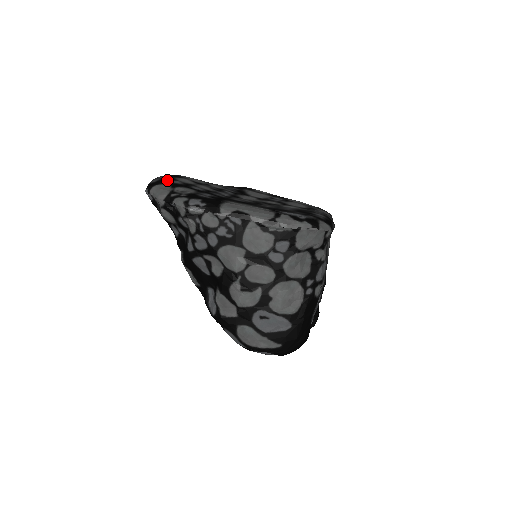
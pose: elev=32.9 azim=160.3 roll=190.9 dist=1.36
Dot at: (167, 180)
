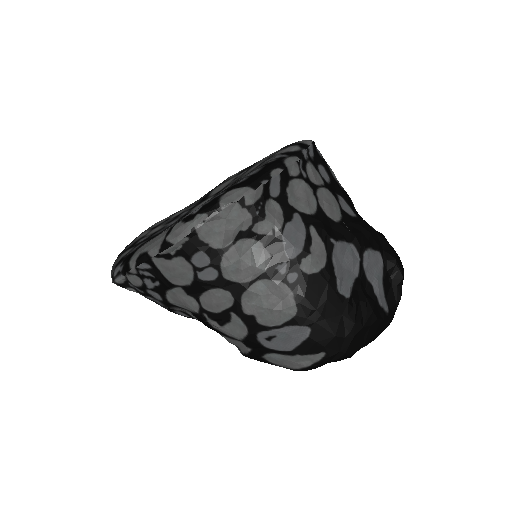
Dot at: occluded
